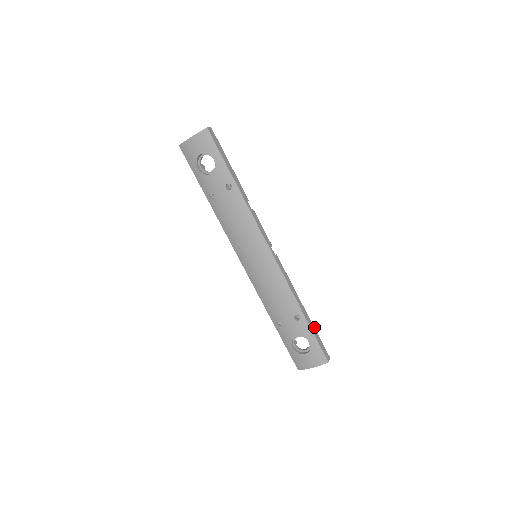
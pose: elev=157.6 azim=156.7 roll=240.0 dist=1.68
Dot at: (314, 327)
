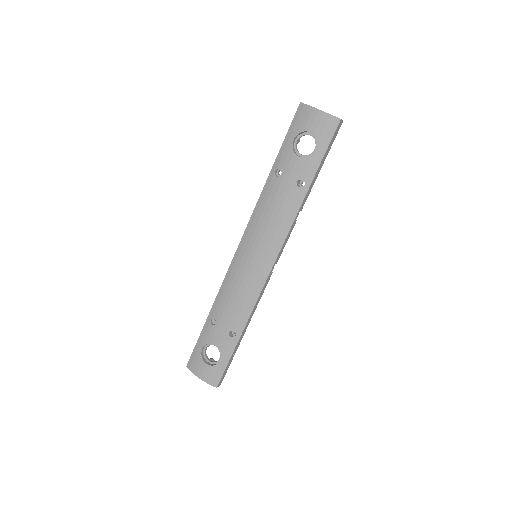
Dot at: occluded
